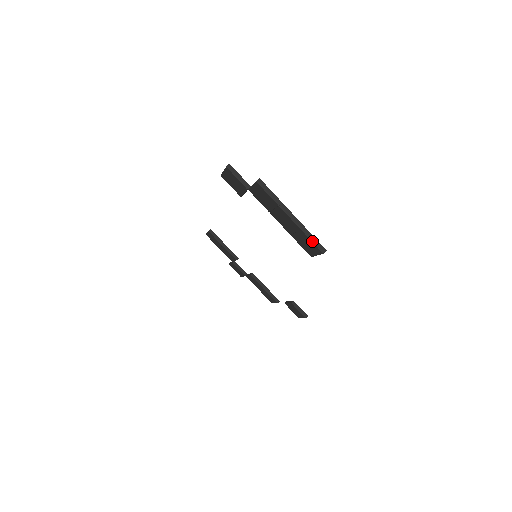
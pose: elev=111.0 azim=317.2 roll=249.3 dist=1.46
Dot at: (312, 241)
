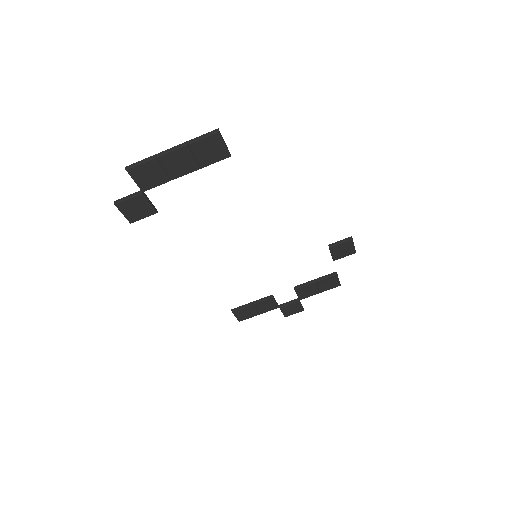
Dot at: (202, 138)
